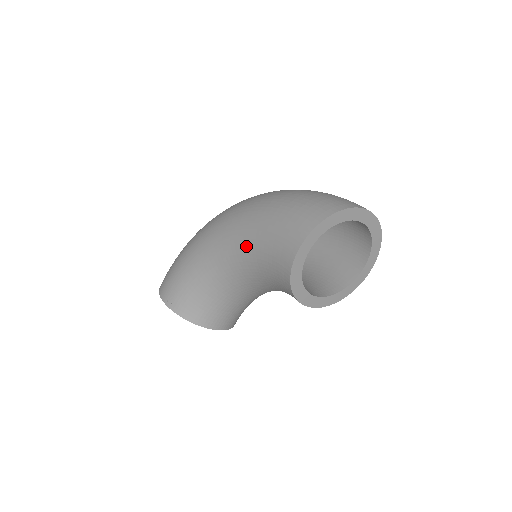
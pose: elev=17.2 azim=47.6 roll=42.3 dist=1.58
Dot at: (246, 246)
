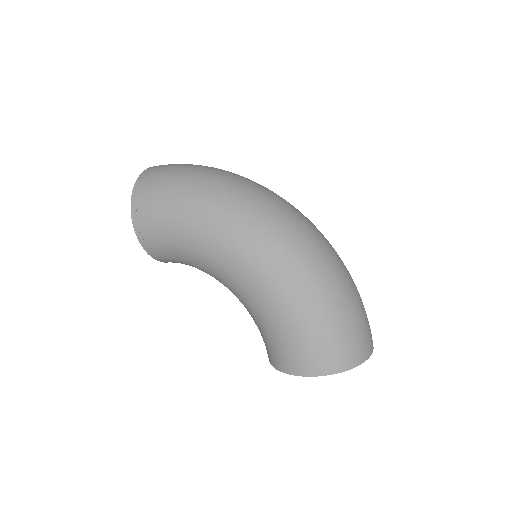
Dot at: (259, 308)
